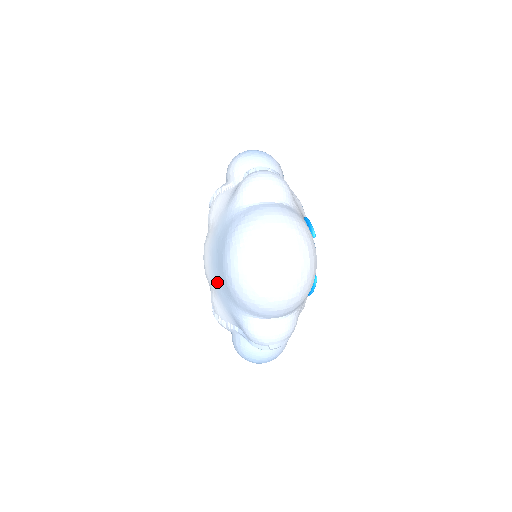
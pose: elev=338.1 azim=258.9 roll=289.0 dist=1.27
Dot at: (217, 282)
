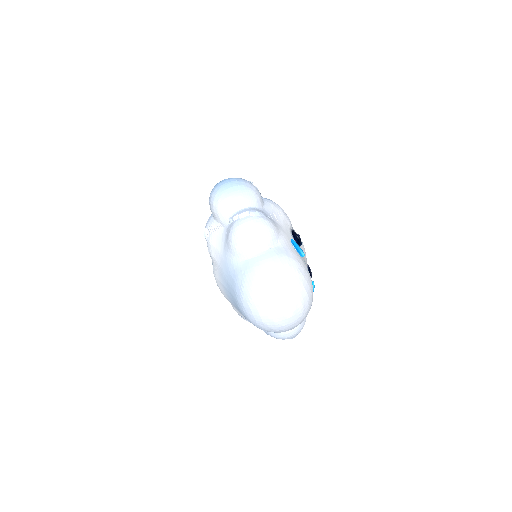
Dot at: (236, 308)
